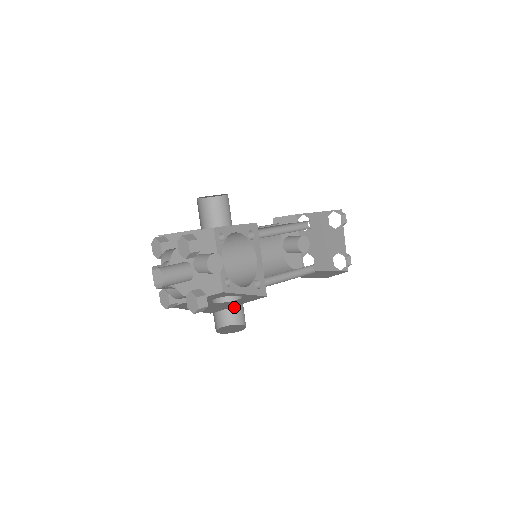
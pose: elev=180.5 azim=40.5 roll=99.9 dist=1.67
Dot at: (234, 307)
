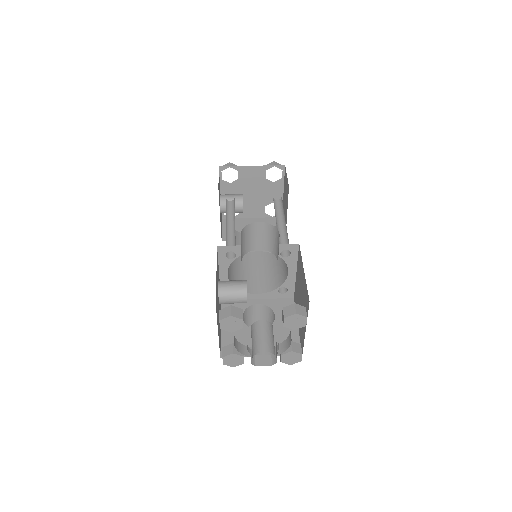
Dot at: (250, 314)
